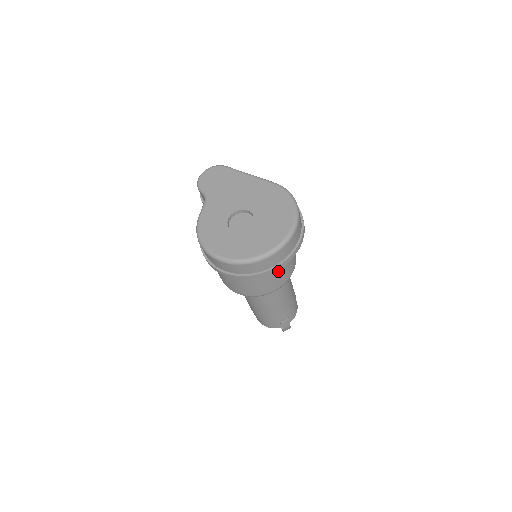
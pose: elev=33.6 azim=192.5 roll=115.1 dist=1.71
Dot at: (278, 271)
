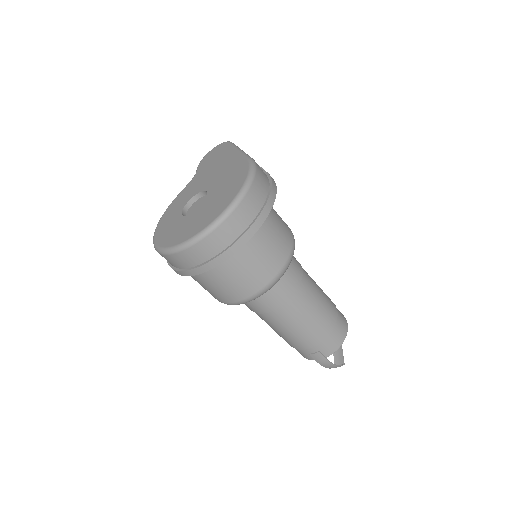
Dot at: (232, 274)
